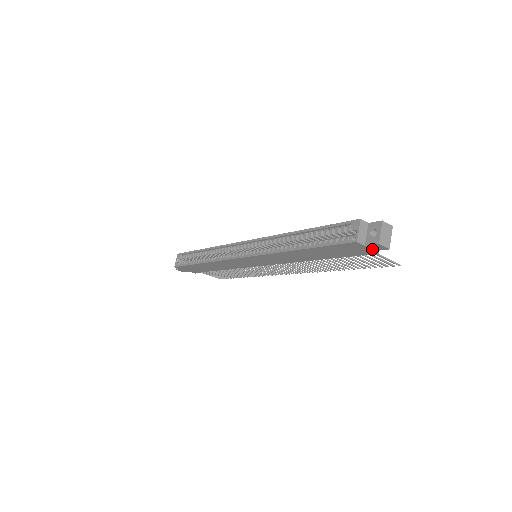
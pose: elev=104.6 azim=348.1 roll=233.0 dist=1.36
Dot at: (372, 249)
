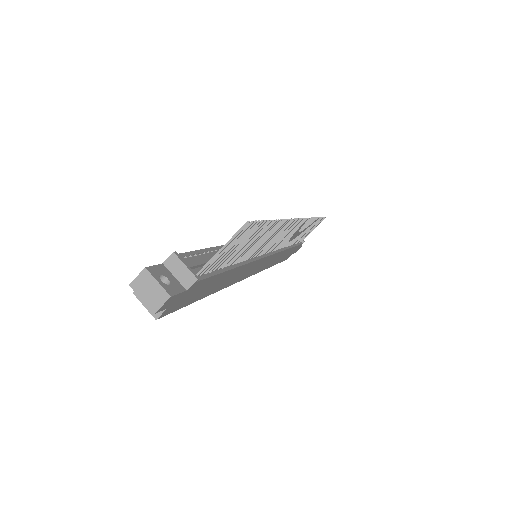
Dot at: (178, 297)
